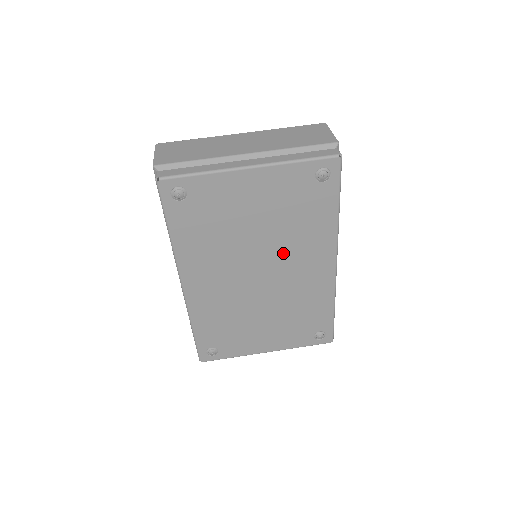
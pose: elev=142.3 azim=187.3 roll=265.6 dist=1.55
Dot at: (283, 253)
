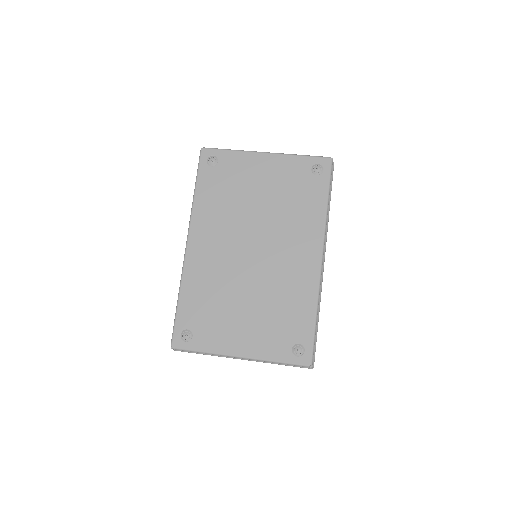
Dot at: (277, 232)
